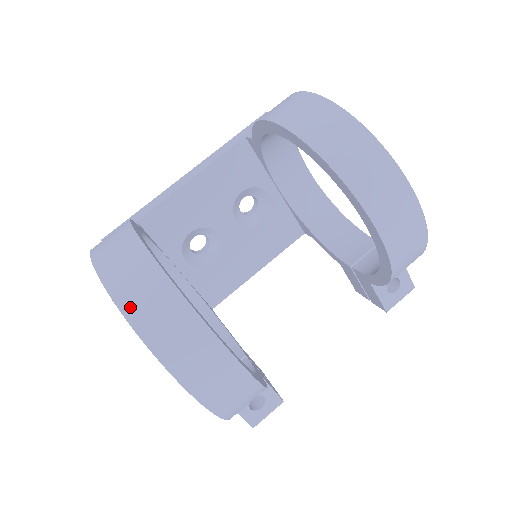
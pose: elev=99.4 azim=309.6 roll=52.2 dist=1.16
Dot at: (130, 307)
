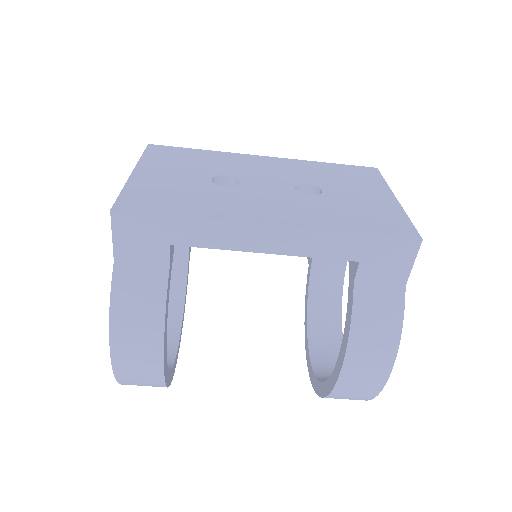
Dot at: occluded
